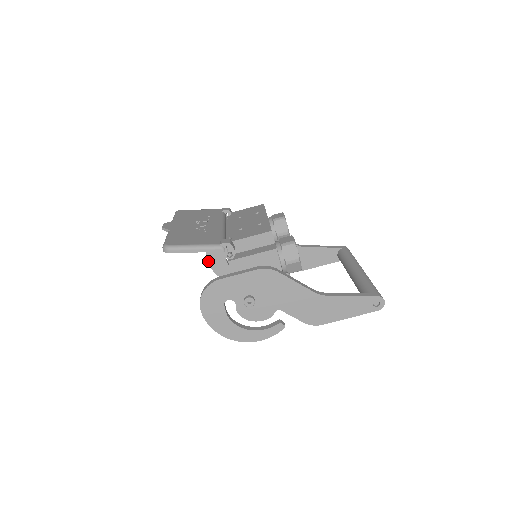
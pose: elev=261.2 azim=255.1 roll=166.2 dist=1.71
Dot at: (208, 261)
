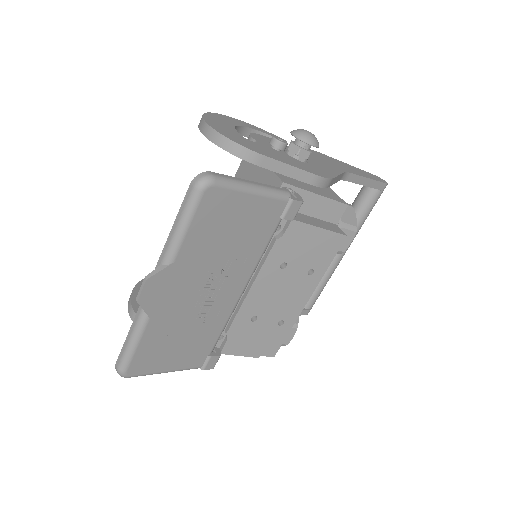
Dot at: (201, 131)
